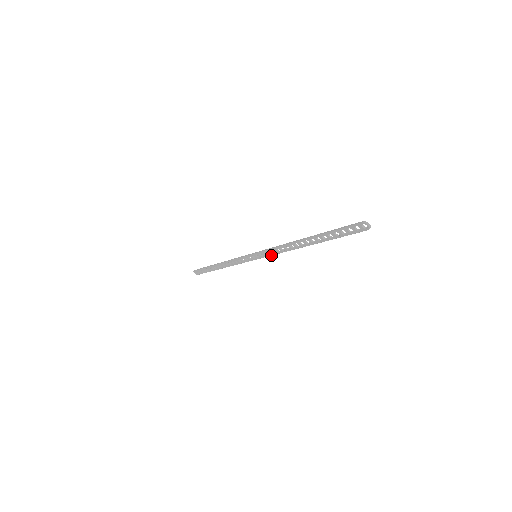
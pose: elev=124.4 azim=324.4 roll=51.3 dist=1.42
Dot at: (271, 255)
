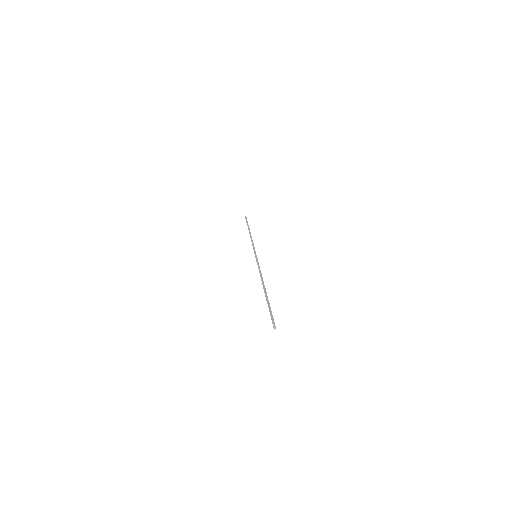
Dot at: occluded
